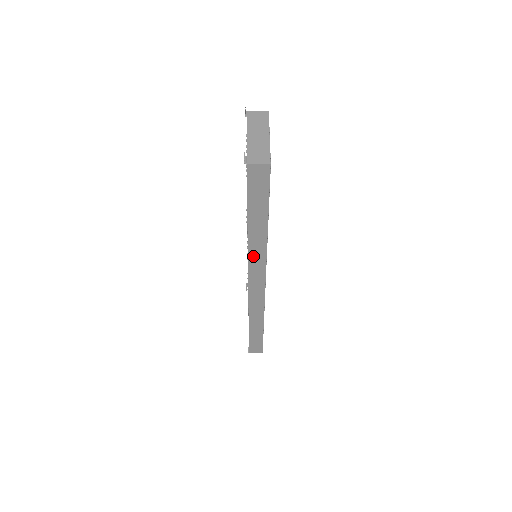
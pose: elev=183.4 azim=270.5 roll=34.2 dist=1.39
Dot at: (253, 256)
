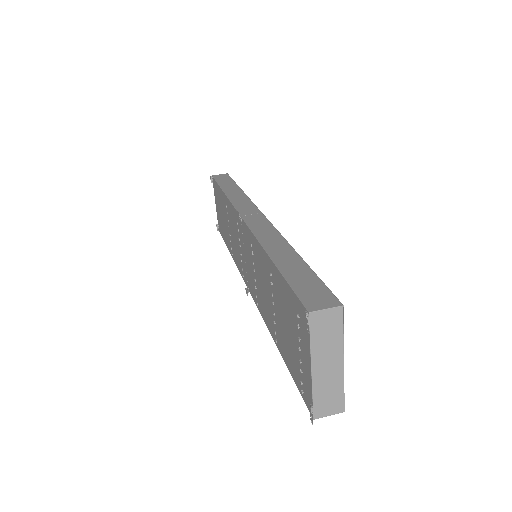
Dot at: occluded
